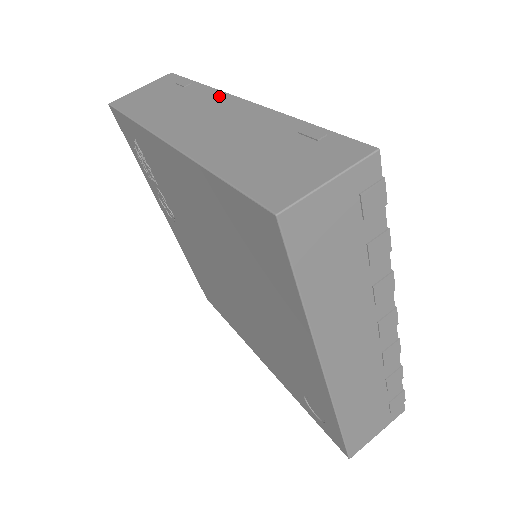
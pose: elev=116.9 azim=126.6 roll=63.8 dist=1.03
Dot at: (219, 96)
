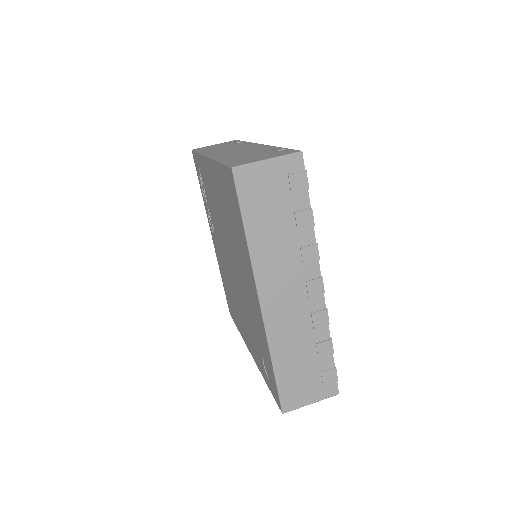
Dot at: (250, 144)
